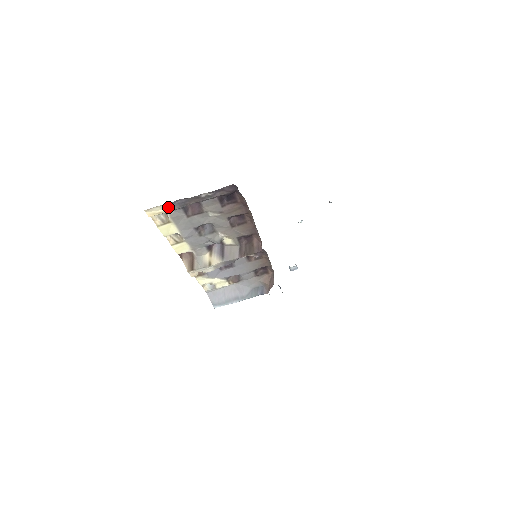
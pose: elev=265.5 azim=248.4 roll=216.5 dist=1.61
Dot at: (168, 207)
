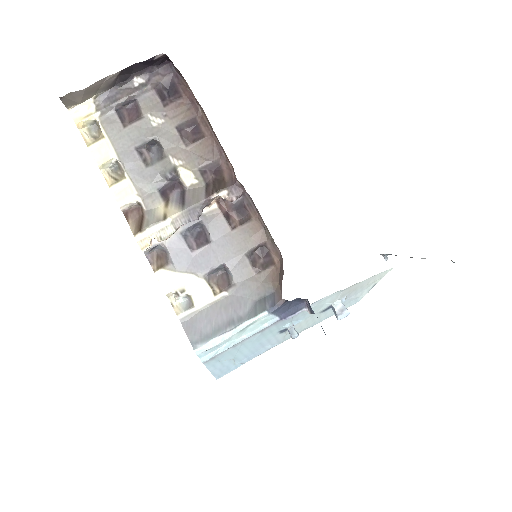
Dot at: (97, 106)
